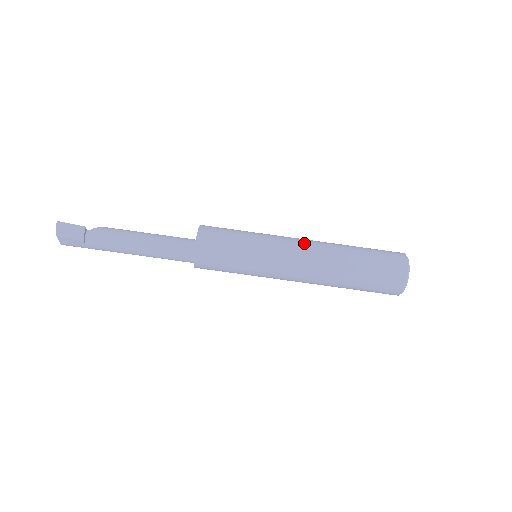
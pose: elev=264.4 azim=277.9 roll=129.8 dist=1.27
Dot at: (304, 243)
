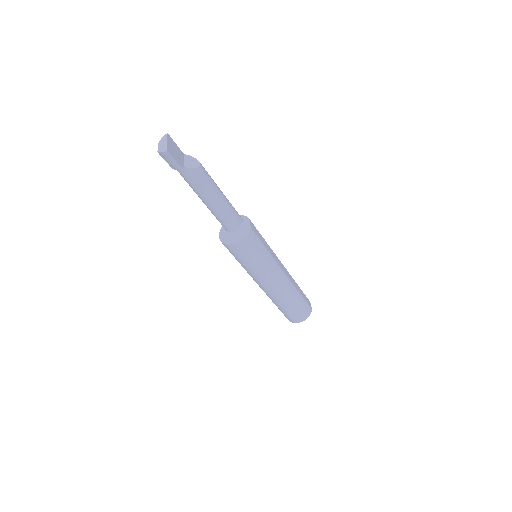
Dot at: (278, 285)
